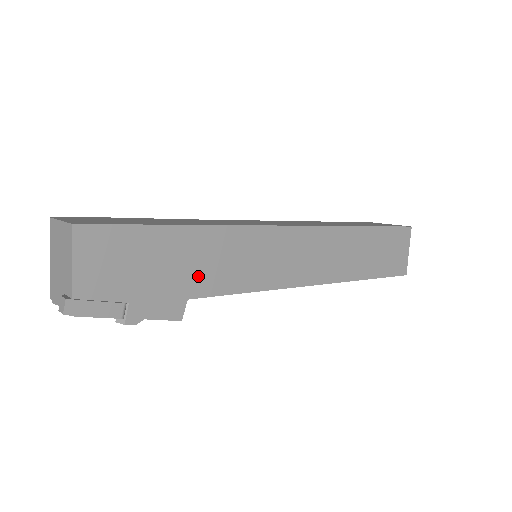
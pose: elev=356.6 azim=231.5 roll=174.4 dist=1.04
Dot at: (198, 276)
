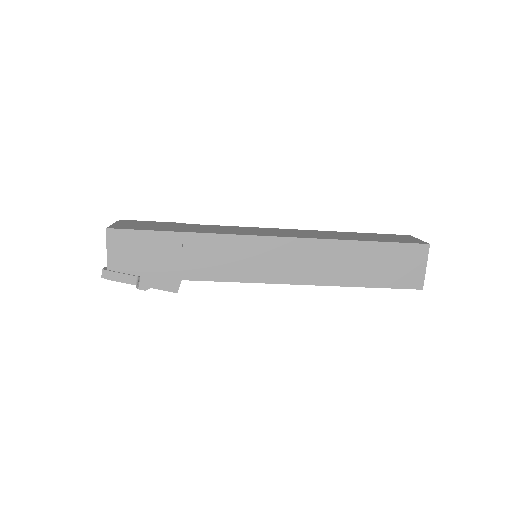
Dot at: (189, 266)
